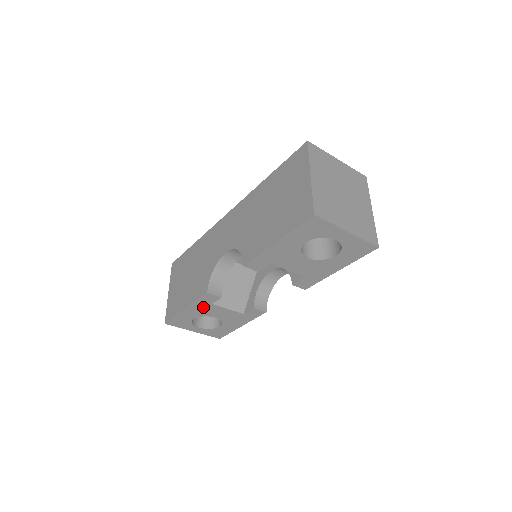
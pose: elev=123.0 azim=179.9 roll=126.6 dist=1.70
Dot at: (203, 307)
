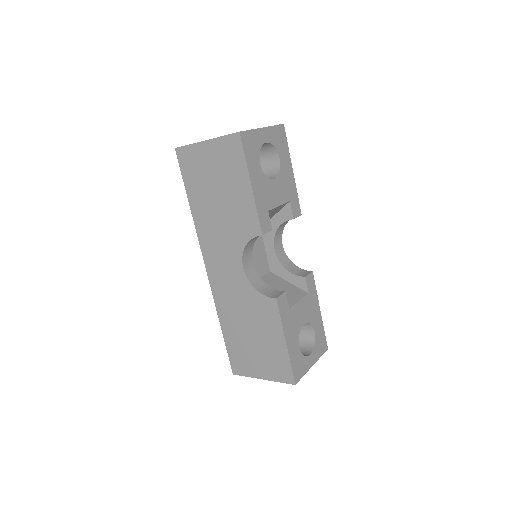
Dot at: (290, 322)
